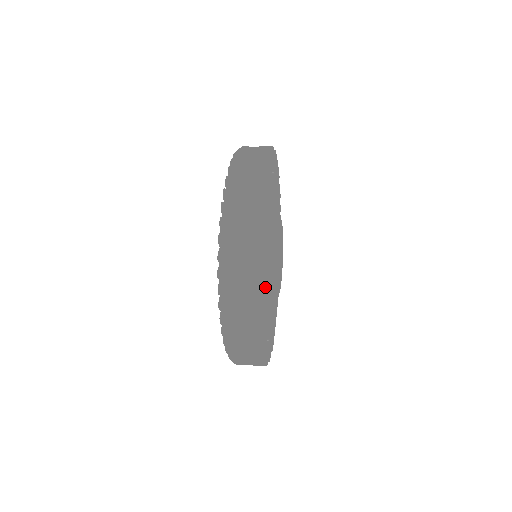
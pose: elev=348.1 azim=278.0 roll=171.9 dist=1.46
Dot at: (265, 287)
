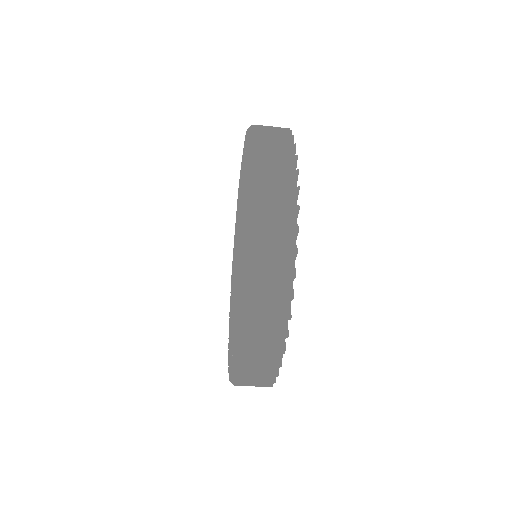
Dot at: occluded
